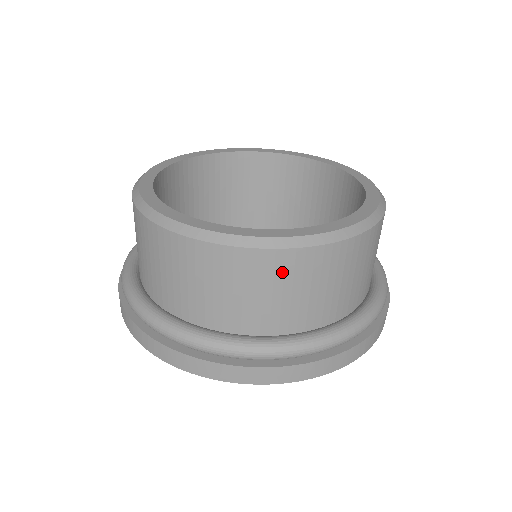
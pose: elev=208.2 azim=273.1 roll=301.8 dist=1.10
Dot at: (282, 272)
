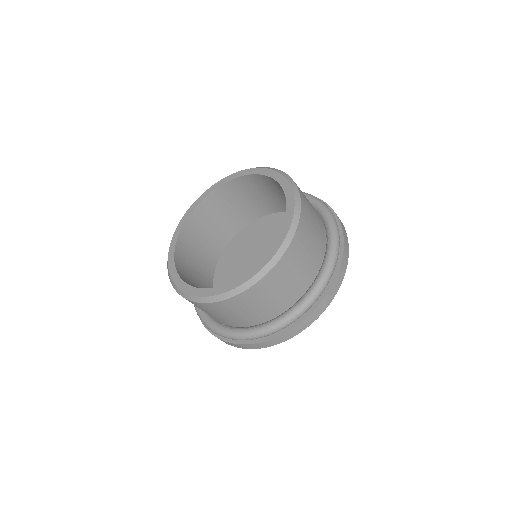
Dot at: (223, 309)
